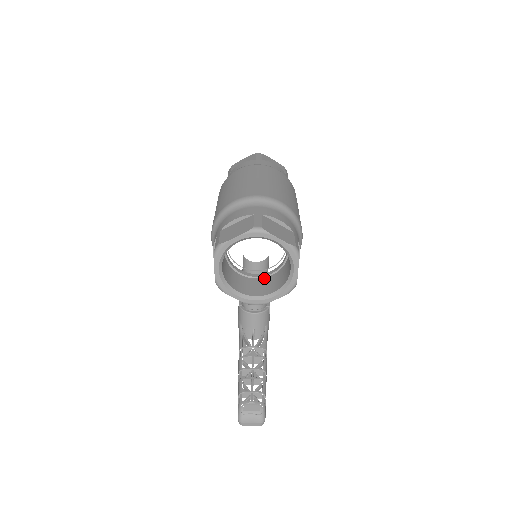
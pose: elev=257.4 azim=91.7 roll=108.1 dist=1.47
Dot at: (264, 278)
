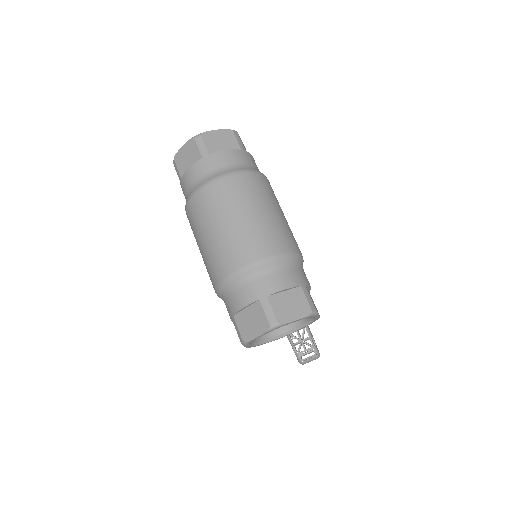
Dot at: occluded
